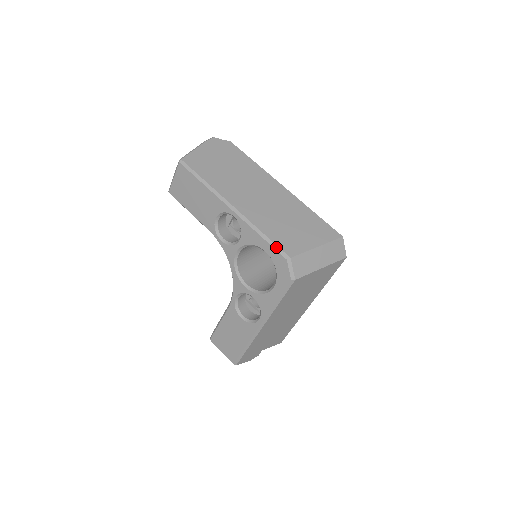
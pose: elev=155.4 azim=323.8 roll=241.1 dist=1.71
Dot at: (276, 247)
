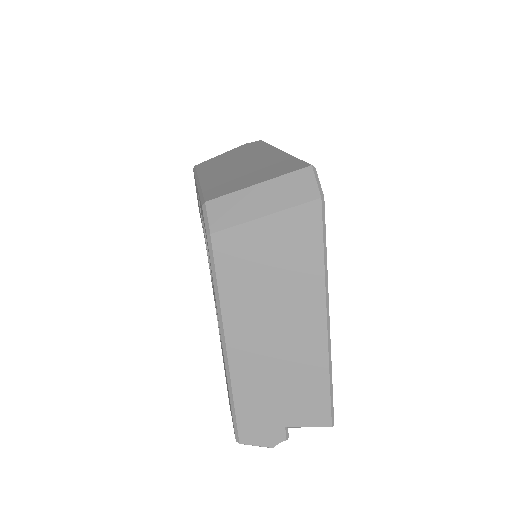
Dot at: (202, 198)
